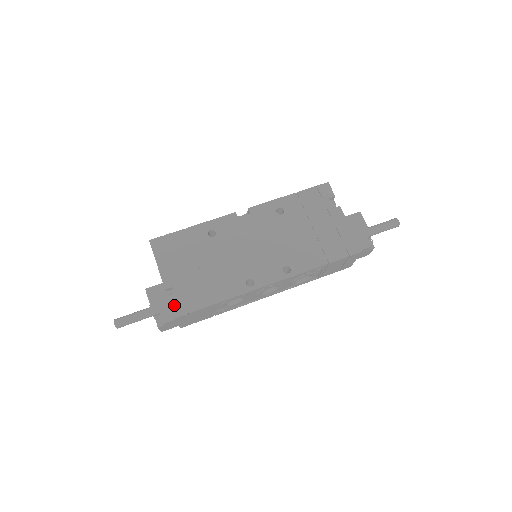
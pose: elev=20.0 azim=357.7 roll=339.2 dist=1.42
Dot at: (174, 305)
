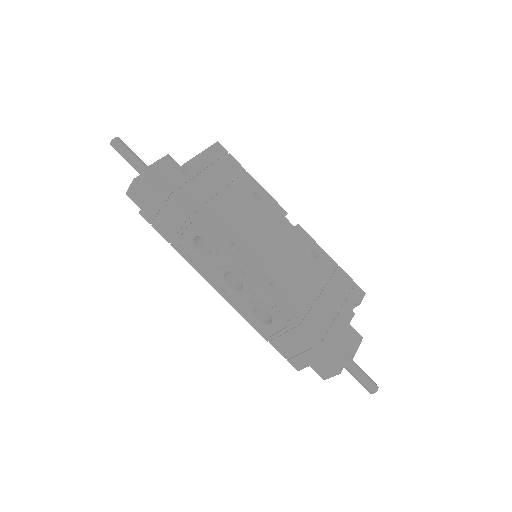
Dot at: (172, 177)
